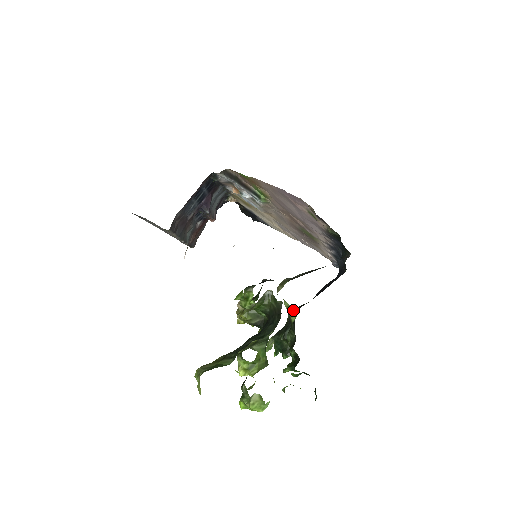
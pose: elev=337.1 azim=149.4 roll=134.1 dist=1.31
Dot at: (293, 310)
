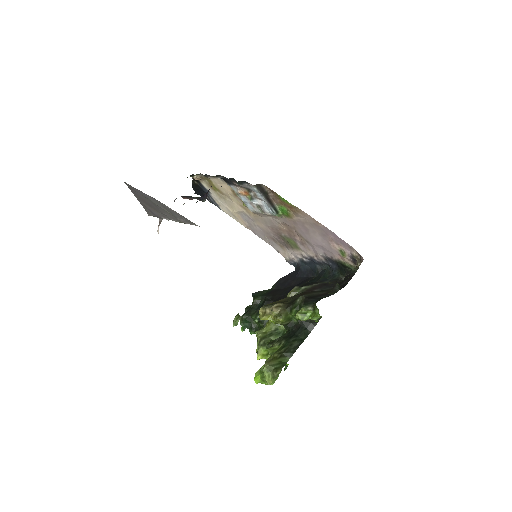
Dot at: occluded
